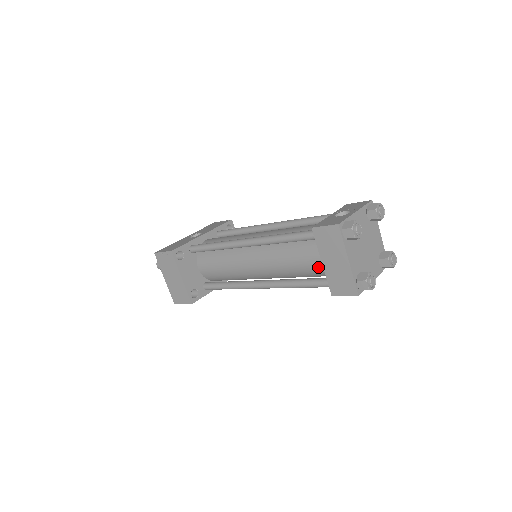
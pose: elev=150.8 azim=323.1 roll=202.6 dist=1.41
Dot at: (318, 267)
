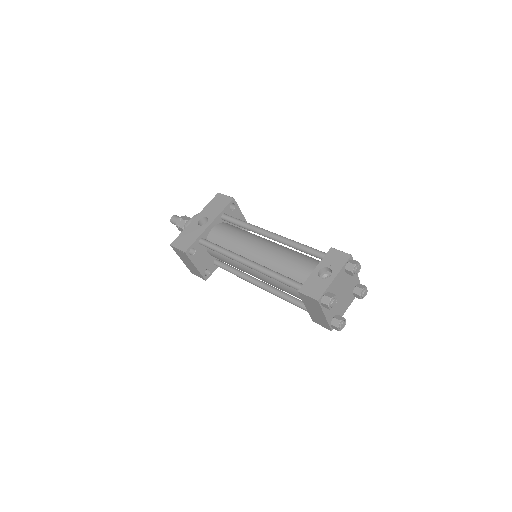
Dot at: occluded
